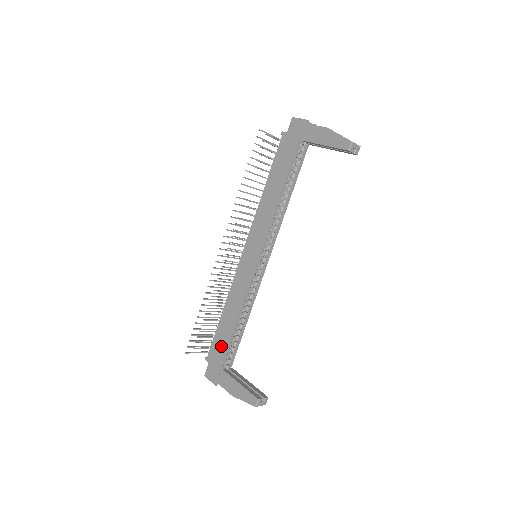
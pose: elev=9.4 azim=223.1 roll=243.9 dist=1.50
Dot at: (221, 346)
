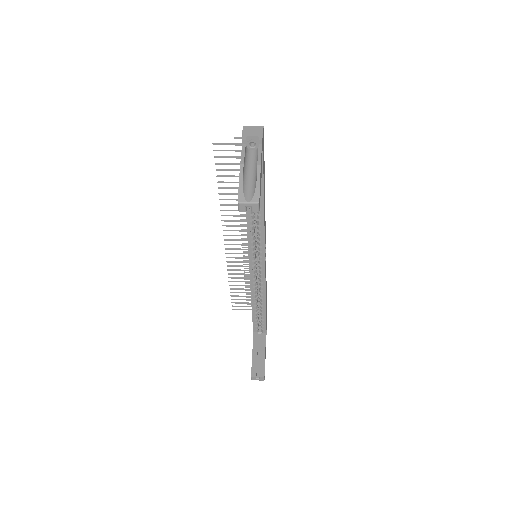
Dot at: occluded
